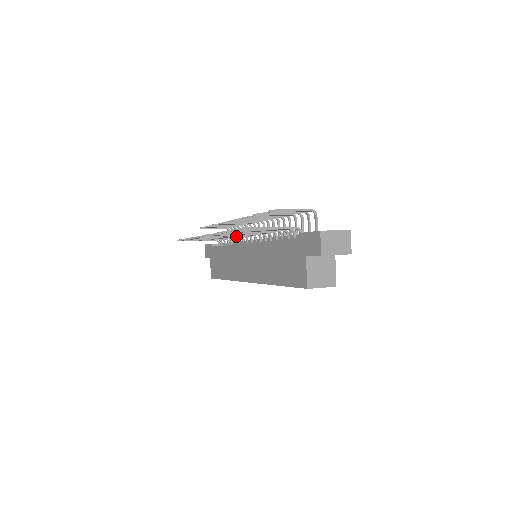
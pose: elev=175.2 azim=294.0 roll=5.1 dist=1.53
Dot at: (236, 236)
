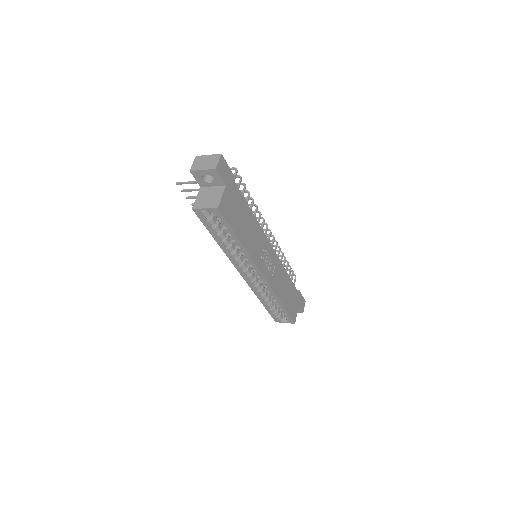
Dot at: occluded
